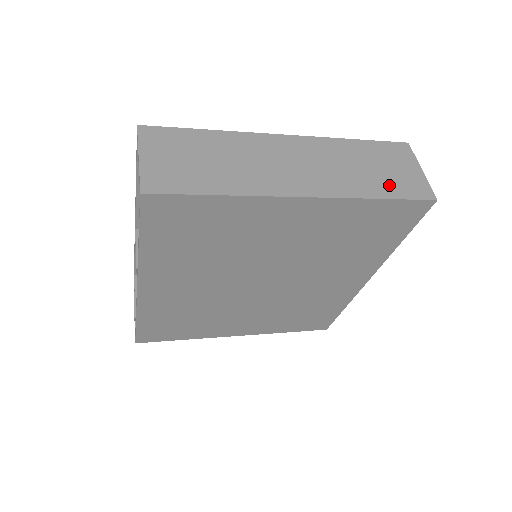
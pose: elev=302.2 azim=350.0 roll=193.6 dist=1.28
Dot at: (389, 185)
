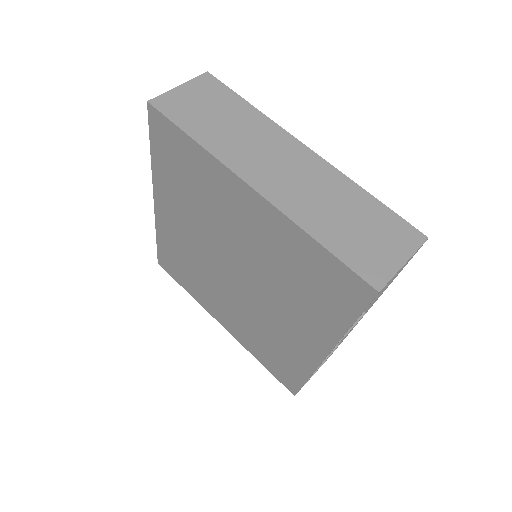
Dot at: (345, 242)
